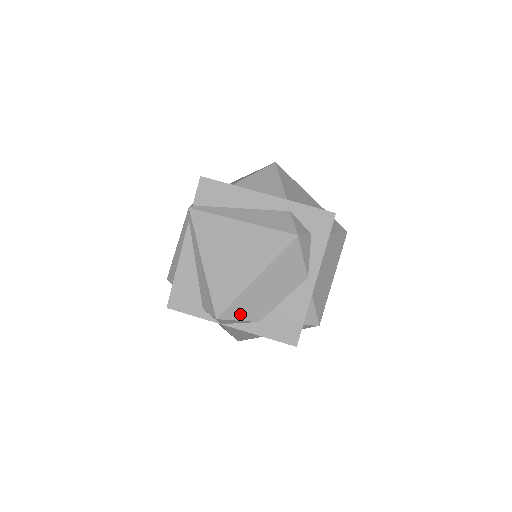
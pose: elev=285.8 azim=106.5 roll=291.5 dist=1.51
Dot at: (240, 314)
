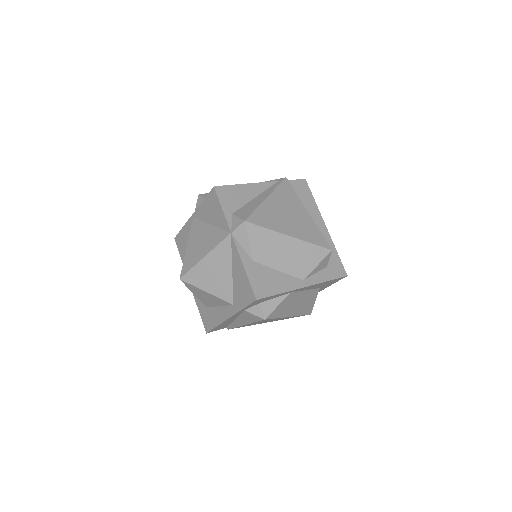
Dot at: (255, 240)
